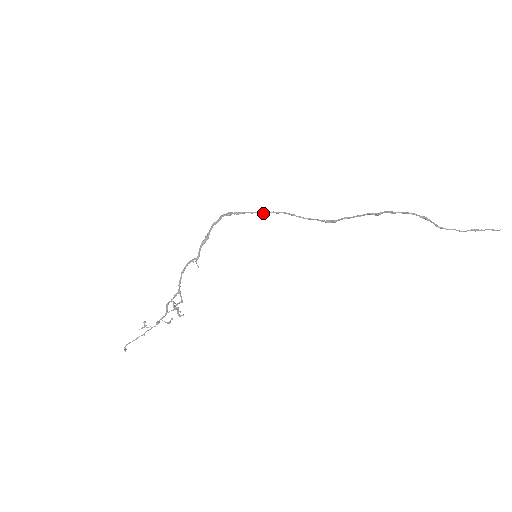
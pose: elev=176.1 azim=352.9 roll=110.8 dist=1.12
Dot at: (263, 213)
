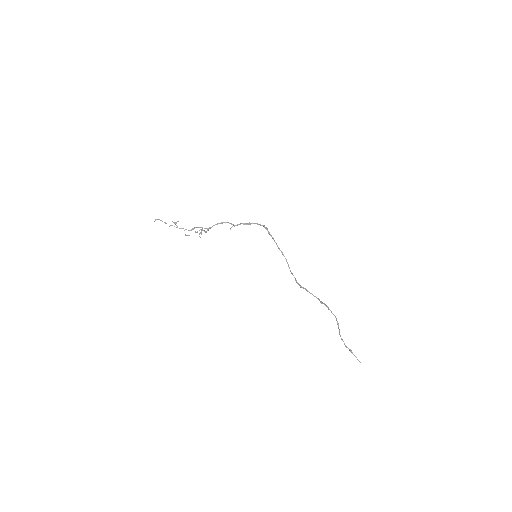
Dot at: (278, 247)
